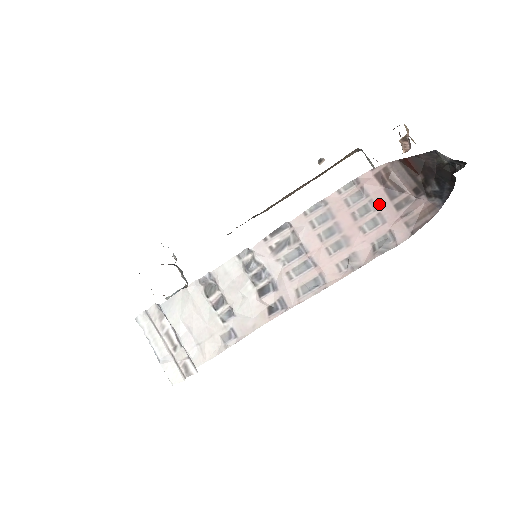
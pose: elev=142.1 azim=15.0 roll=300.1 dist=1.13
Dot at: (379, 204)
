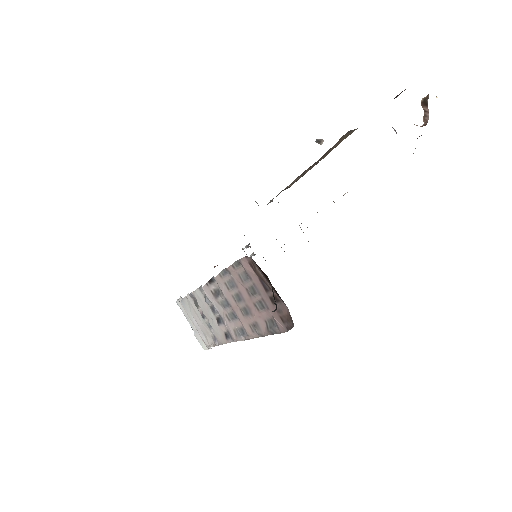
Dot at: (260, 290)
